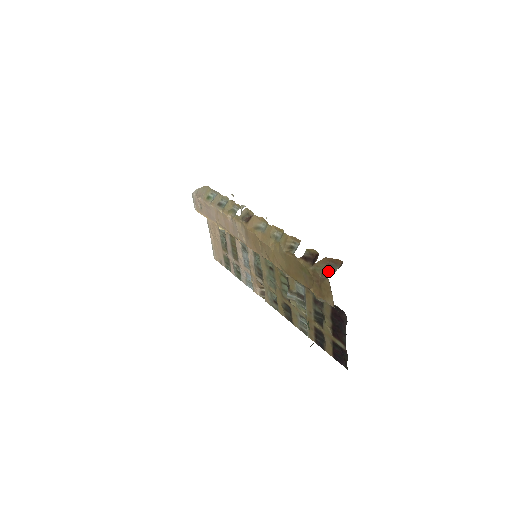
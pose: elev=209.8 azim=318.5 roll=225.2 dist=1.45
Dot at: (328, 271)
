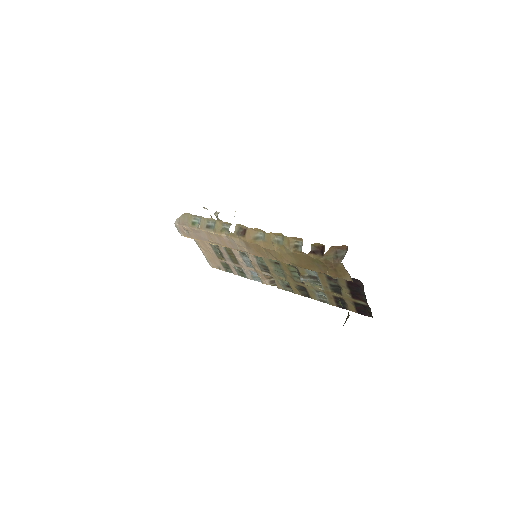
Dot at: (338, 257)
